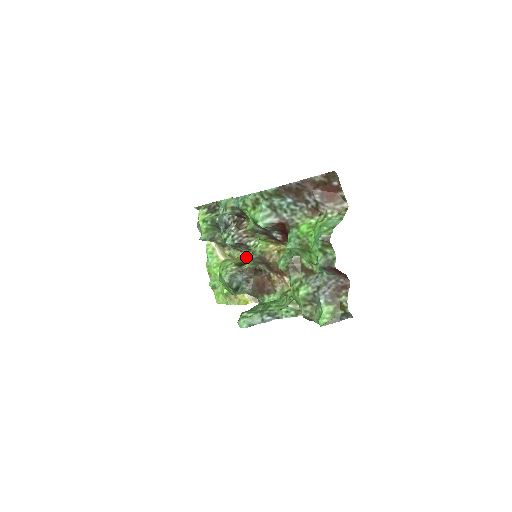
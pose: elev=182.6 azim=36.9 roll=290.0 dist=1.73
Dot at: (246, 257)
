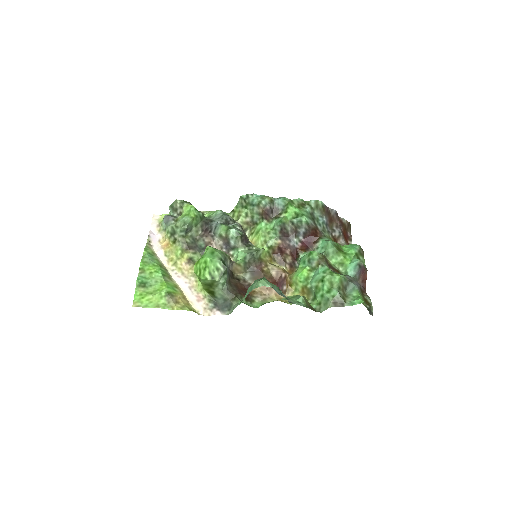
Dot at: (244, 253)
